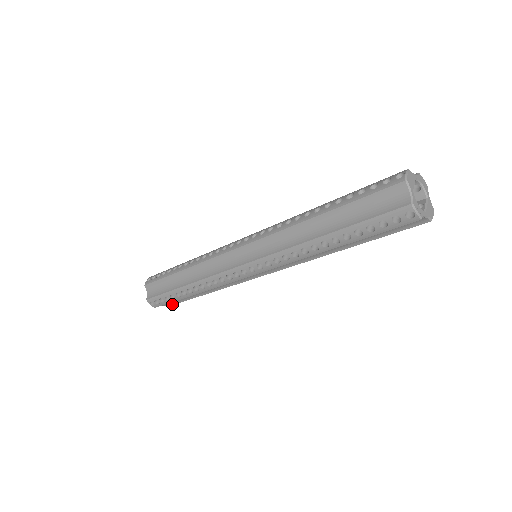
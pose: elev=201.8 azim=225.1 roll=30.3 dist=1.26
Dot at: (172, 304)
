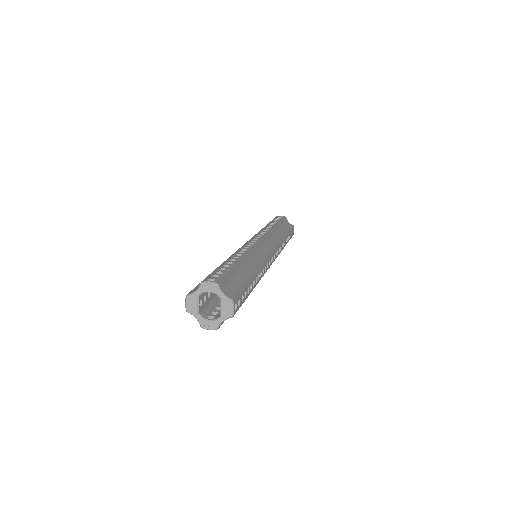
Dot at: (291, 237)
